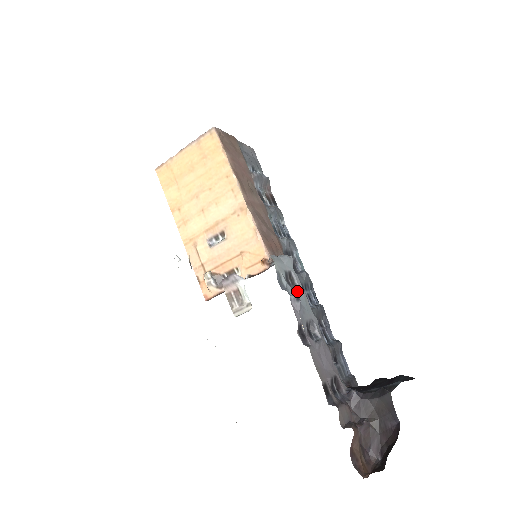
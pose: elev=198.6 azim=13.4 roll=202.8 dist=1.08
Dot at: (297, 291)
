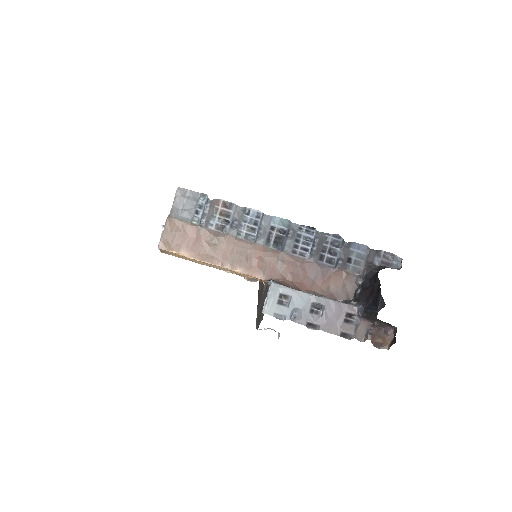
Dot at: (292, 303)
